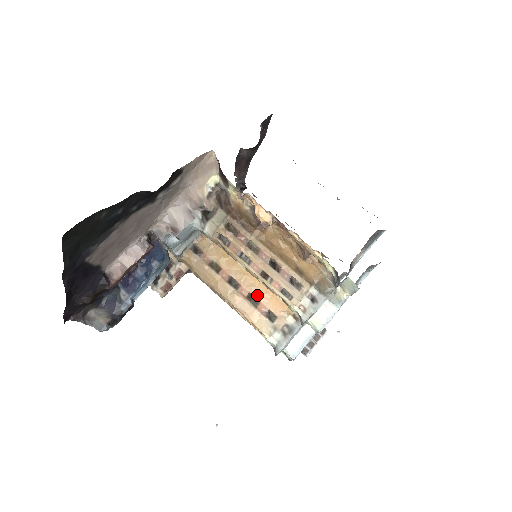
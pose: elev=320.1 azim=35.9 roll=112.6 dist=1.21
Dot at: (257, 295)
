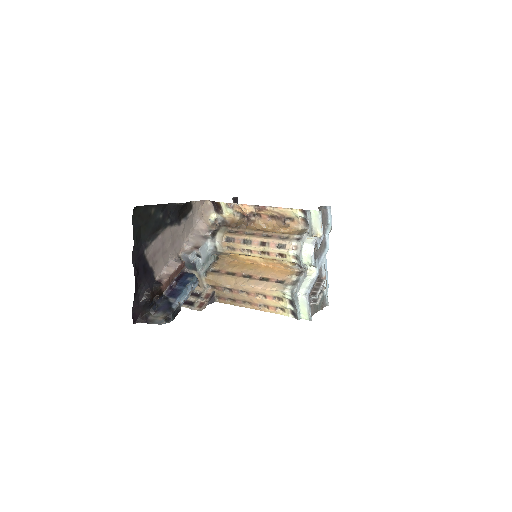
Dot at: (266, 275)
